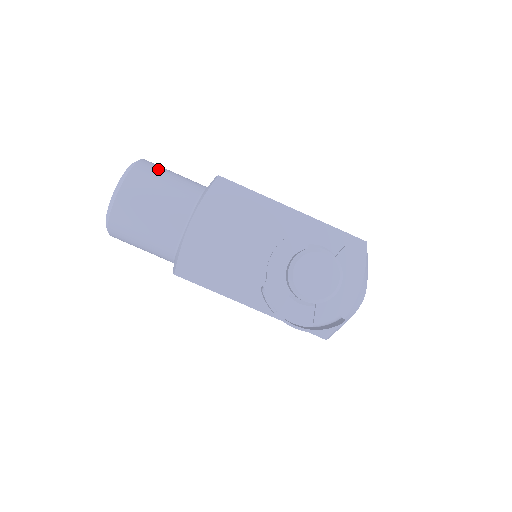
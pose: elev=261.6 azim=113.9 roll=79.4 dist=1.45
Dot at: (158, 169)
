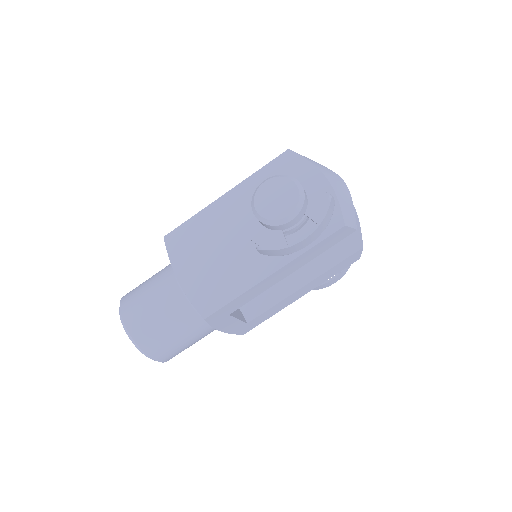
Dot at: occluded
